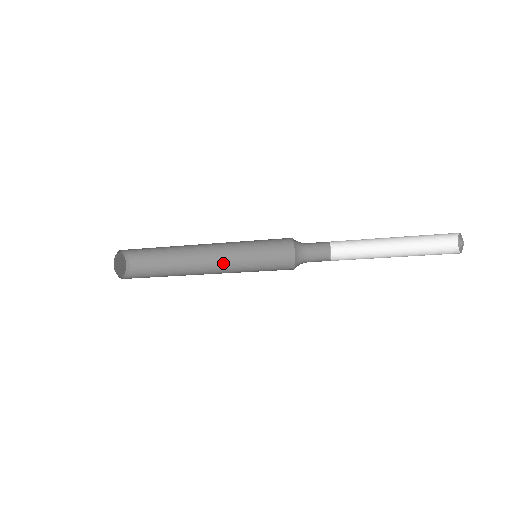
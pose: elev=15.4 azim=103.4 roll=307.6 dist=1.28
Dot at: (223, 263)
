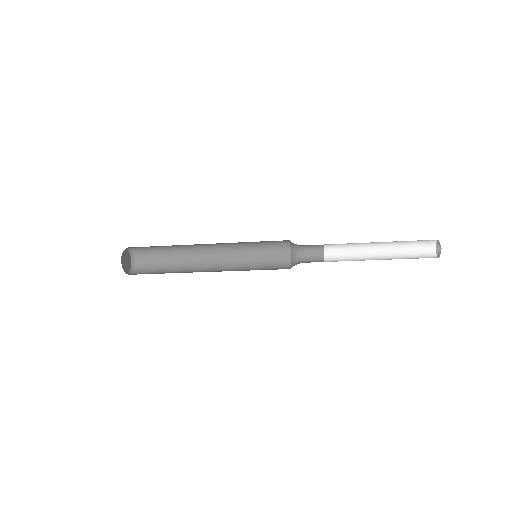
Dot at: (224, 252)
